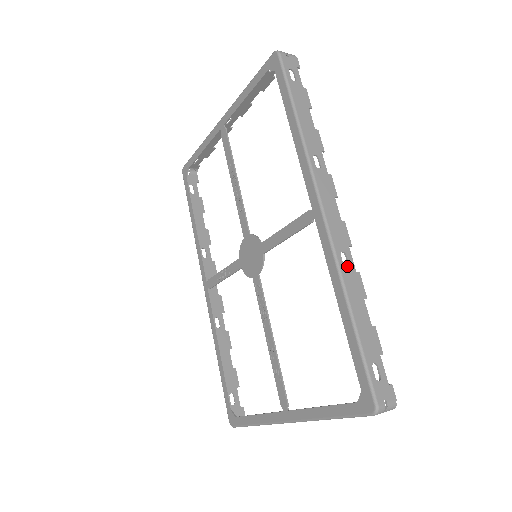
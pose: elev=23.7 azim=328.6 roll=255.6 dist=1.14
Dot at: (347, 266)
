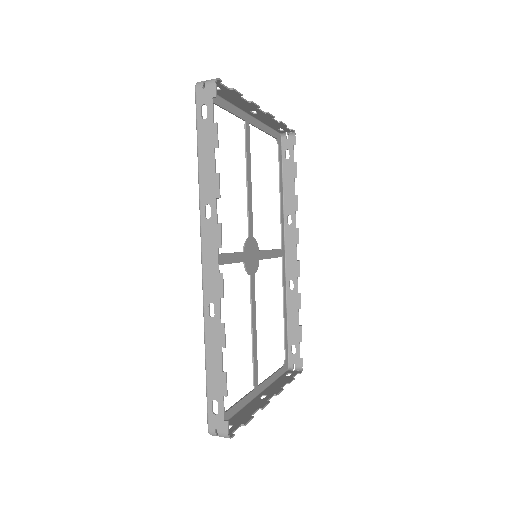
Dot at: (214, 316)
